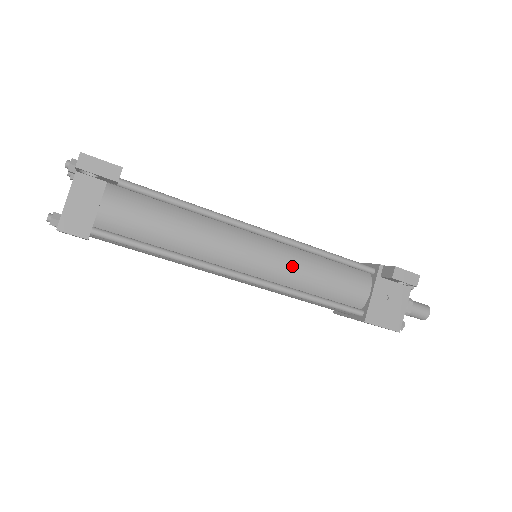
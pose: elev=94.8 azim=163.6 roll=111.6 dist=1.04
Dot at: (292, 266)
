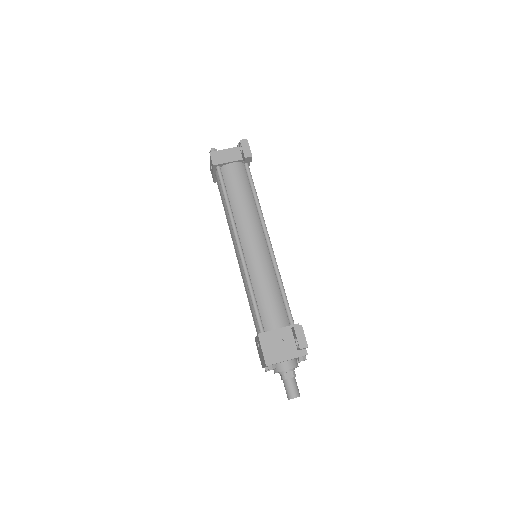
Dot at: (262, 268)
